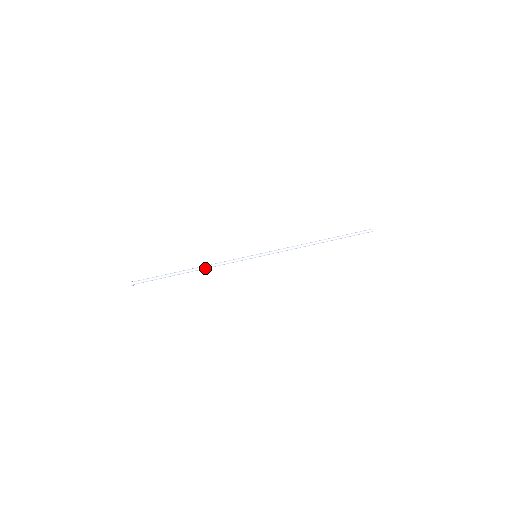
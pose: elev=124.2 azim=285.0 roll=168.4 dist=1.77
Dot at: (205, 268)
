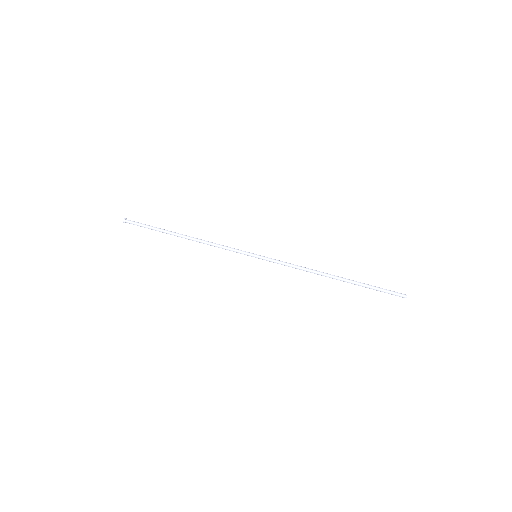
Dot at: (198, 241)
